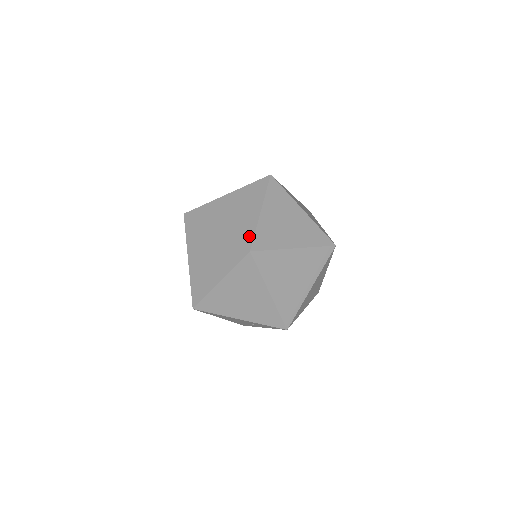
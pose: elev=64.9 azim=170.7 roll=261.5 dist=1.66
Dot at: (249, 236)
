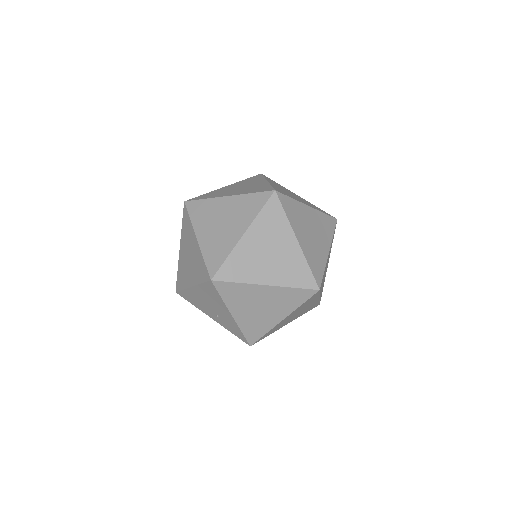
Dot at: (321, 272)
